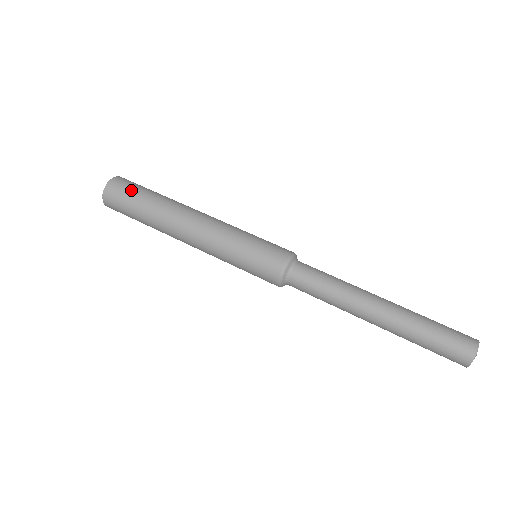
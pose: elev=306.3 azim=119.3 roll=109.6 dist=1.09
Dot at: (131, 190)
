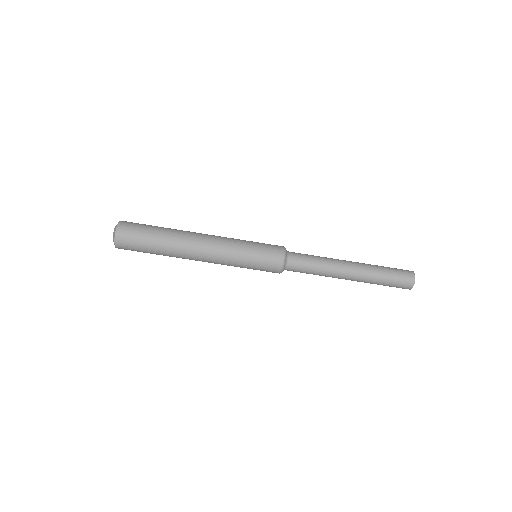
Dot at: (138, 250)
